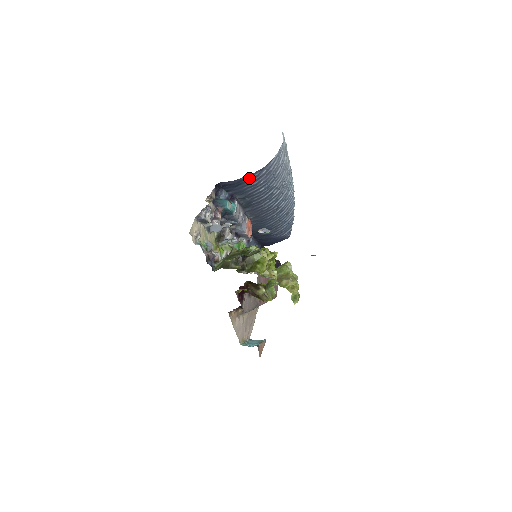
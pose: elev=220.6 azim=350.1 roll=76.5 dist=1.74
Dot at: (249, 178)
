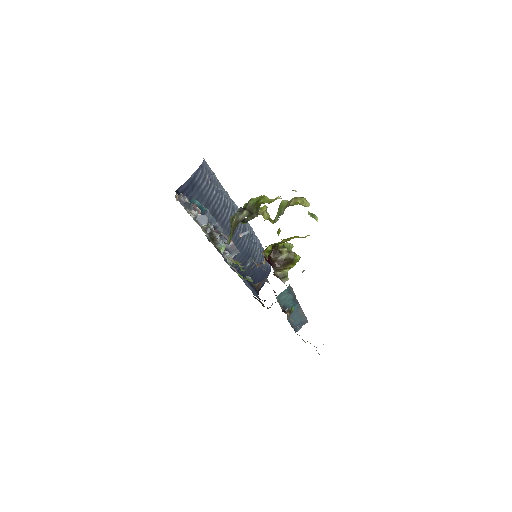
Dot at: (197, 176)
